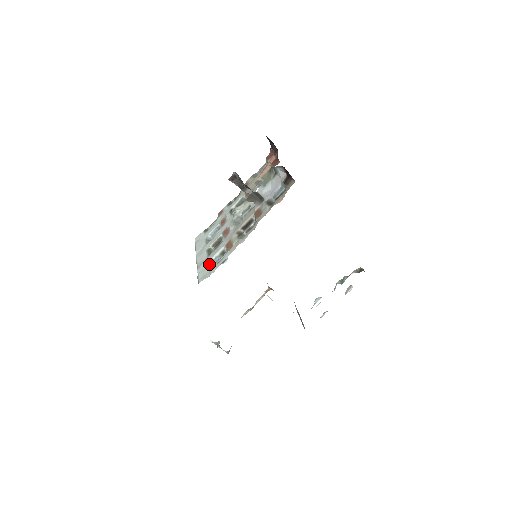
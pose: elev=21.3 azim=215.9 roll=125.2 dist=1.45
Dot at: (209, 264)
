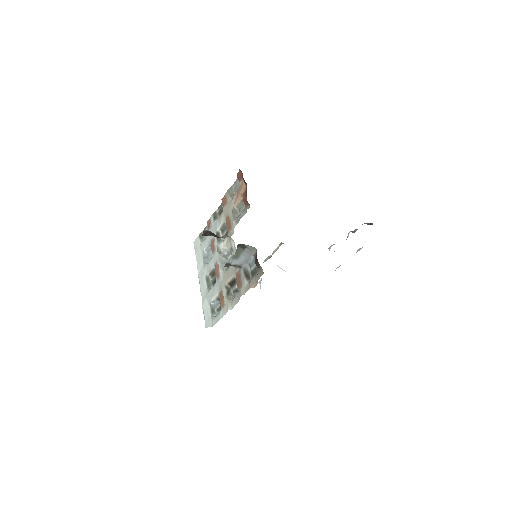
Dot at: (210, 305)
